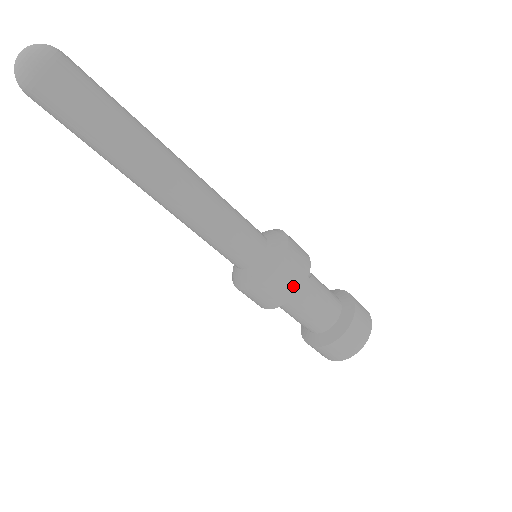
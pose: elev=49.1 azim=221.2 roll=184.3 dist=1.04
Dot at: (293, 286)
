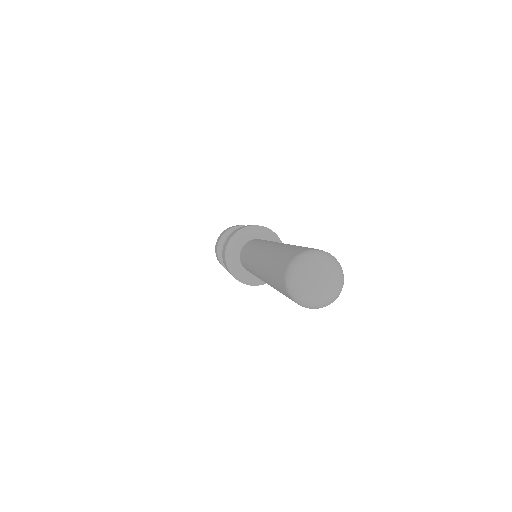
Dot at: occluded
